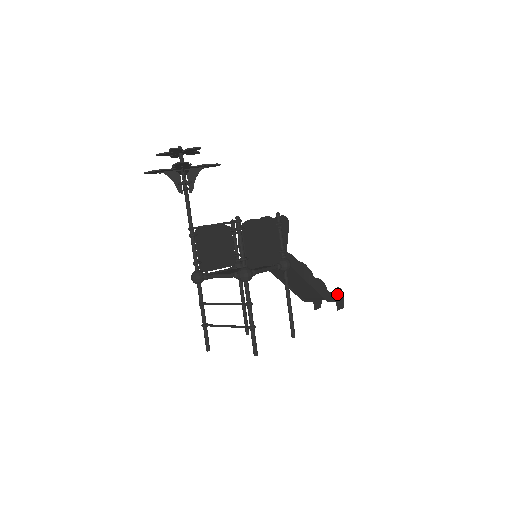
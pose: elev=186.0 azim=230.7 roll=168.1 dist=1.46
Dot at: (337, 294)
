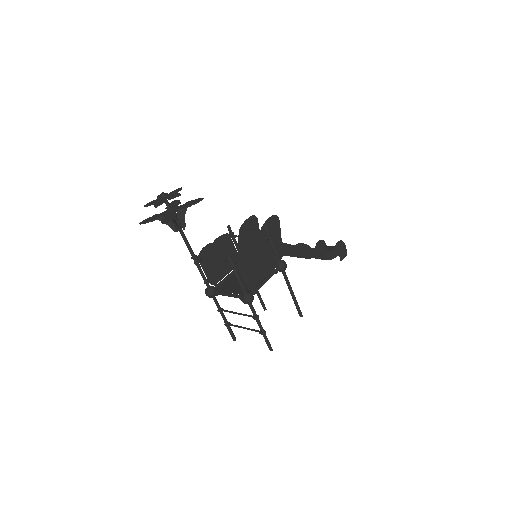
Dot at: (338, 248)
